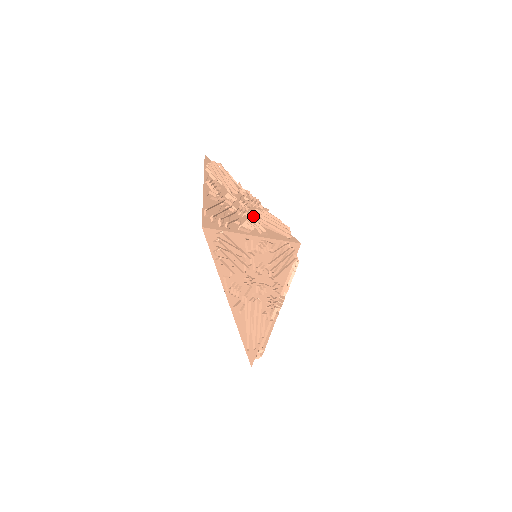
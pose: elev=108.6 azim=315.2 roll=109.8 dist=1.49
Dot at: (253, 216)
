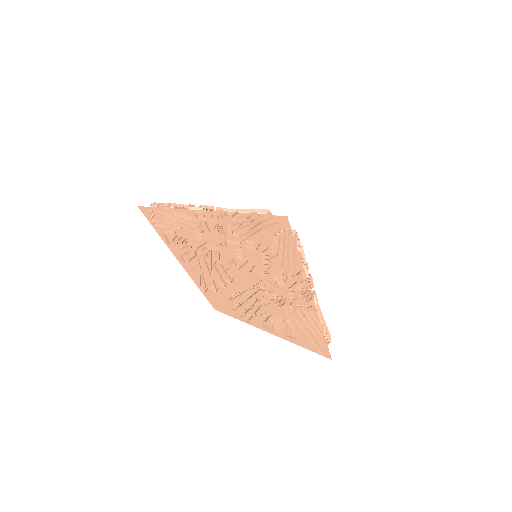
Dot at: (287, 277)
